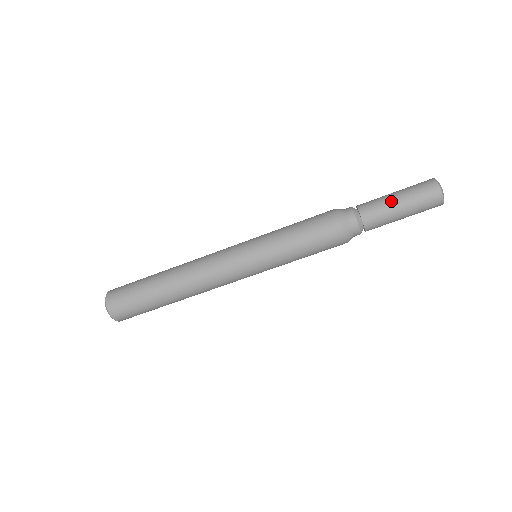
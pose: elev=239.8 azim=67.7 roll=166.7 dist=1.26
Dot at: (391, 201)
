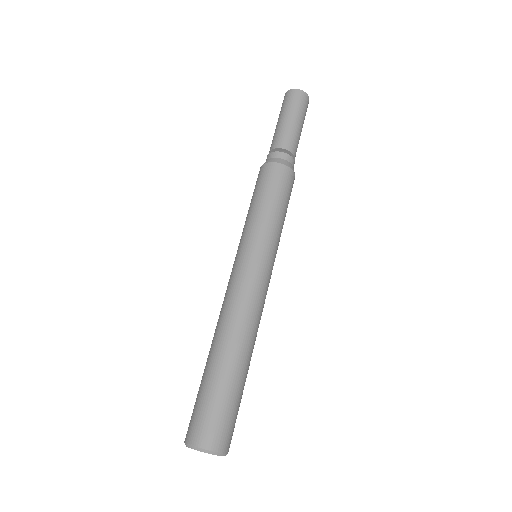
Dot at: occluded
